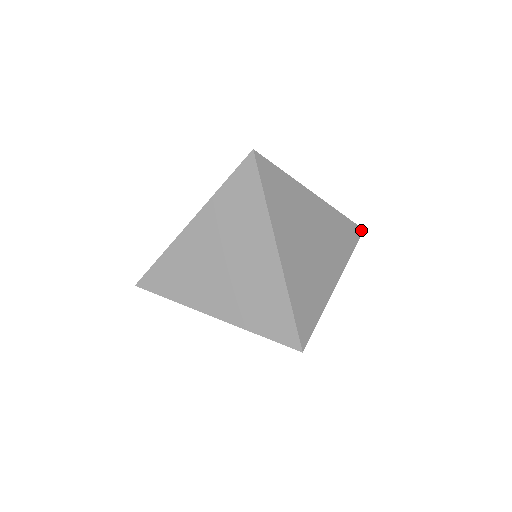
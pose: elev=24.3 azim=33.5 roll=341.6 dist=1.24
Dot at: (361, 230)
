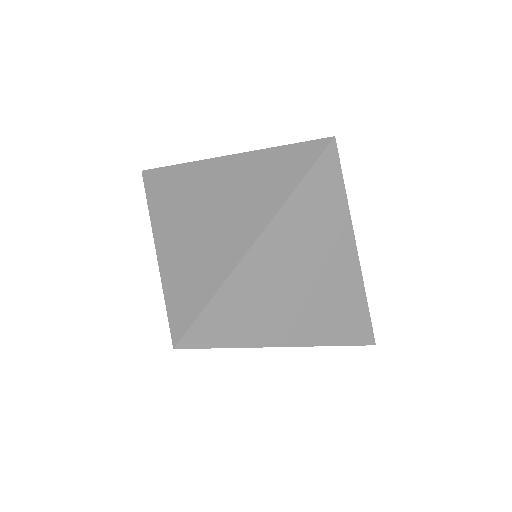
Dot at: (372, 341)
